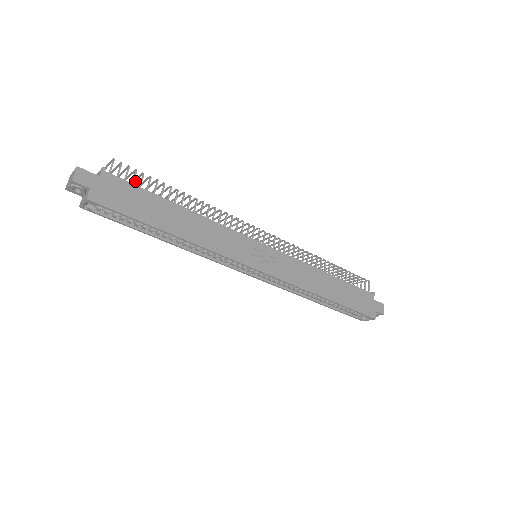
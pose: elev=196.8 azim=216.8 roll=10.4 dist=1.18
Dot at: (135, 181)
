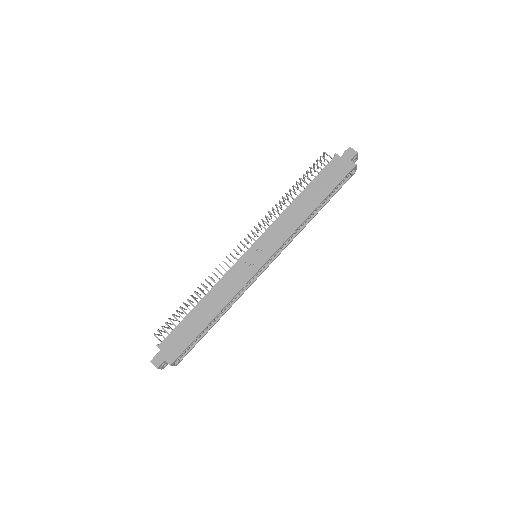
Dot at: (174, 320)
